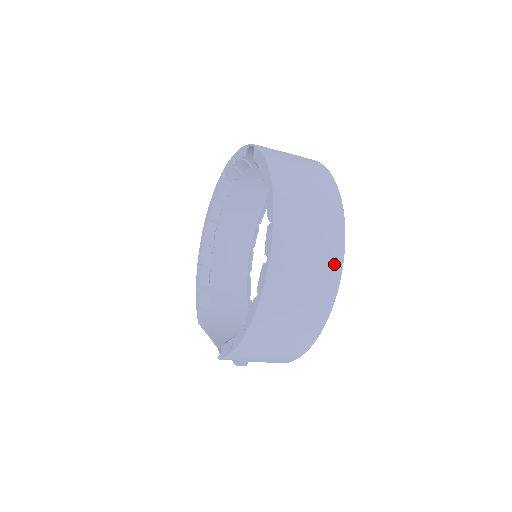
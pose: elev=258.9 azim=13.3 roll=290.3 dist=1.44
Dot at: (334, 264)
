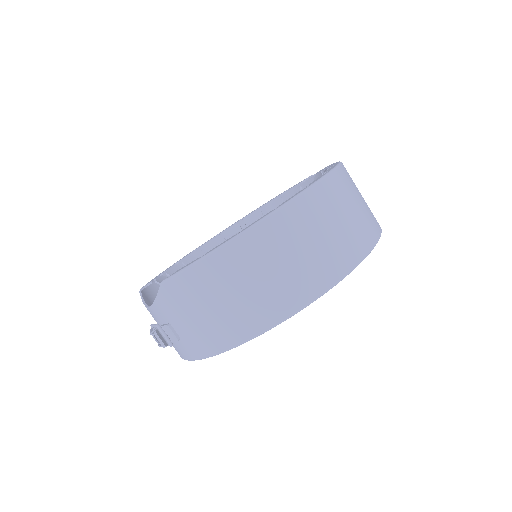
Dot at: (359, 248)
